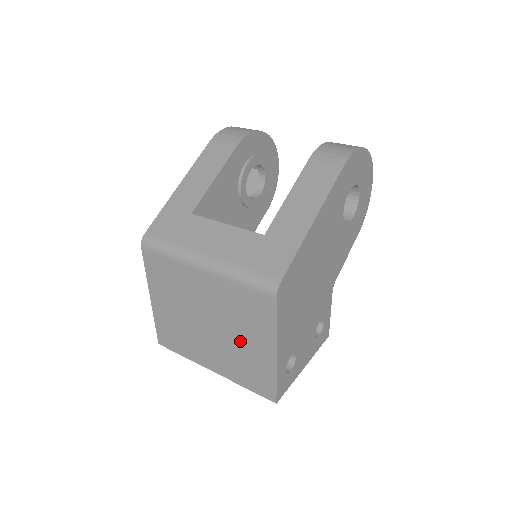
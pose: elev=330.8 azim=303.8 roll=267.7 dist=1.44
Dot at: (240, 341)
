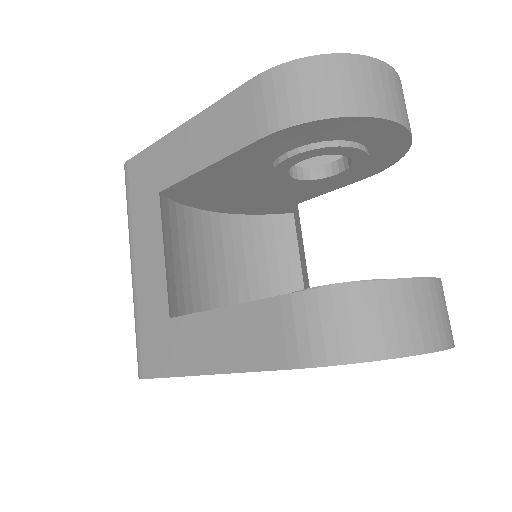
Dot at: occluded
